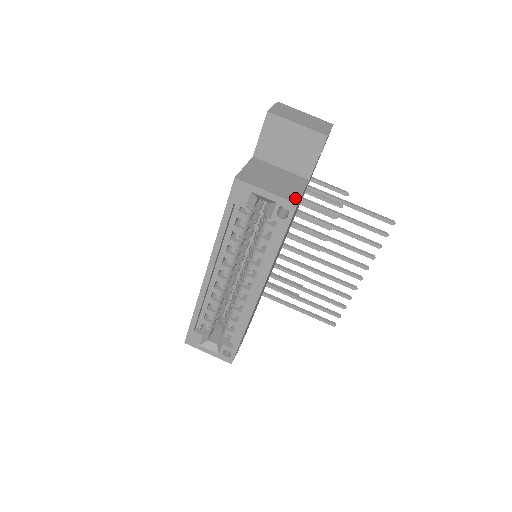
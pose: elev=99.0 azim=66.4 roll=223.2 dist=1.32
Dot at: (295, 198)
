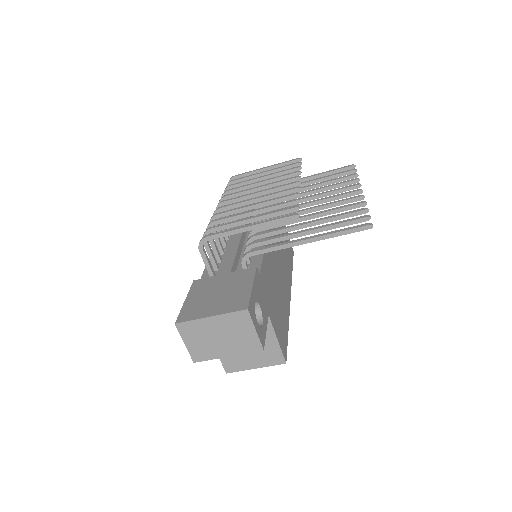
Dot at: (279, 358)
